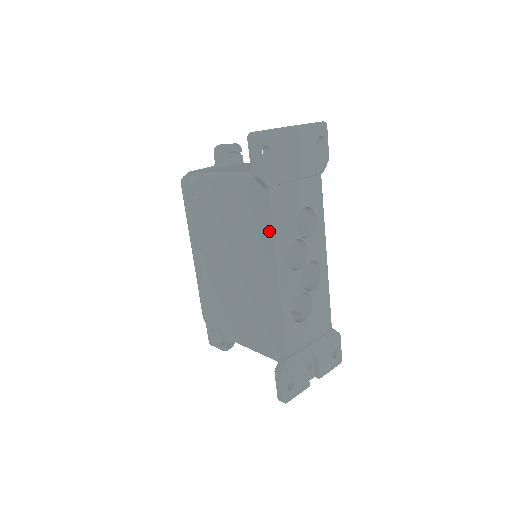
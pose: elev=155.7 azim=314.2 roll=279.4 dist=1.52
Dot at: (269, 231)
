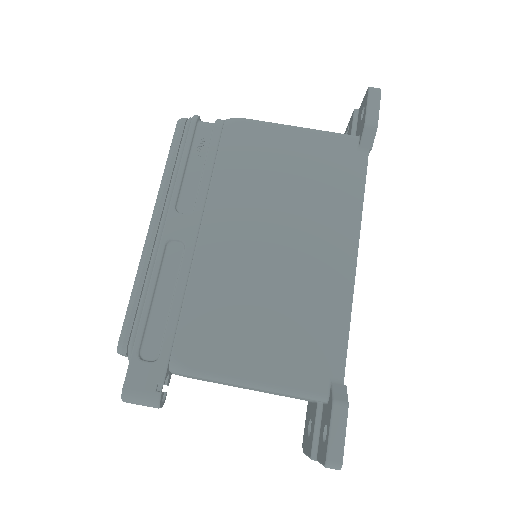
Dot at: (356, 197)
